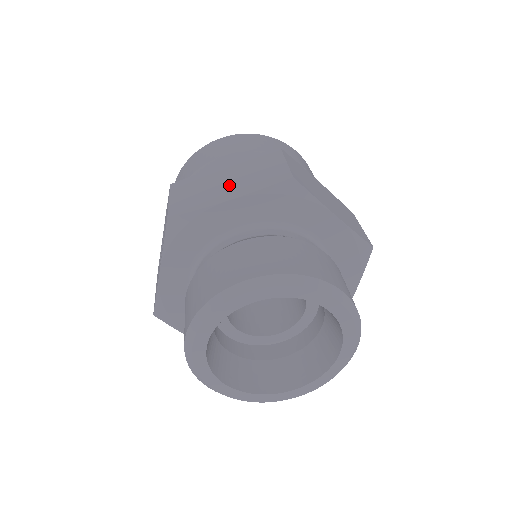
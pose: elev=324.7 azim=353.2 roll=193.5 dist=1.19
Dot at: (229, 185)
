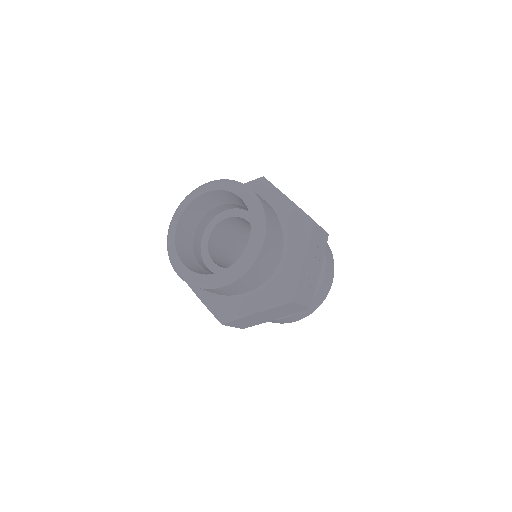
Dot at: occluded
